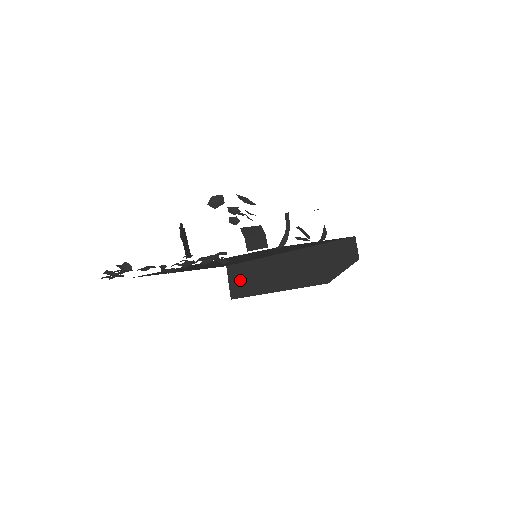
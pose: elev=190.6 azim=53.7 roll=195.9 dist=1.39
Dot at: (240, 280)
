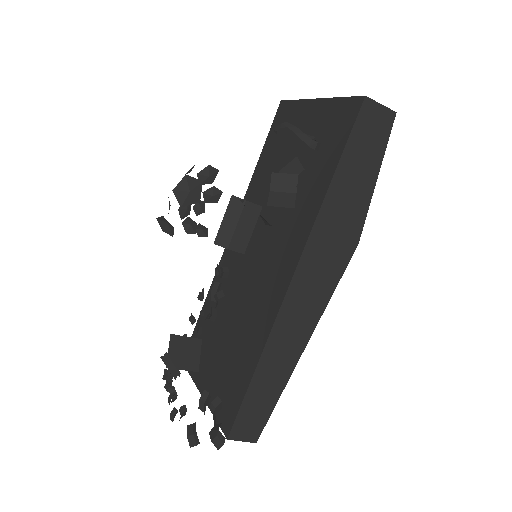
Dot at: (250, 423)
